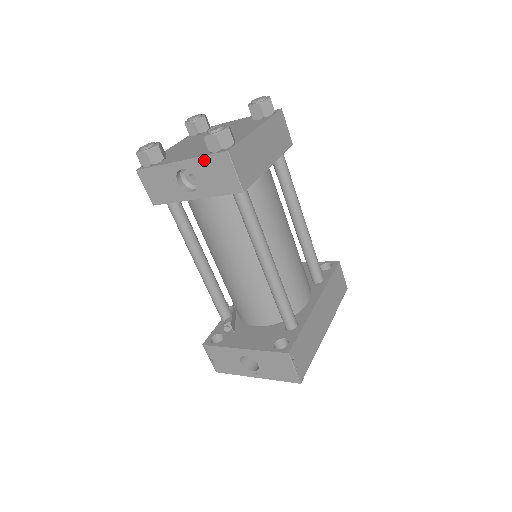
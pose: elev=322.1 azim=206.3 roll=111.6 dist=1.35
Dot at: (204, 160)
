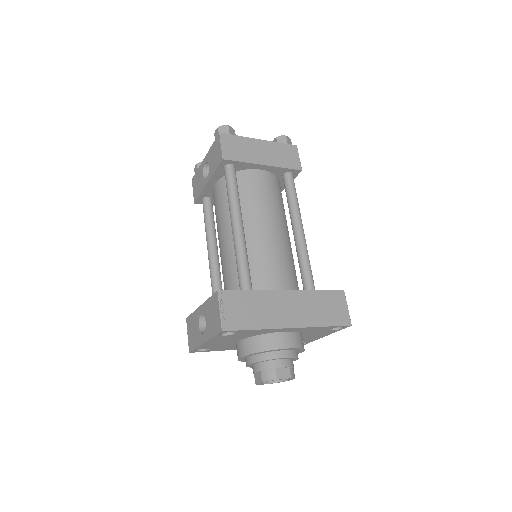
Dot at: (212, 148)
